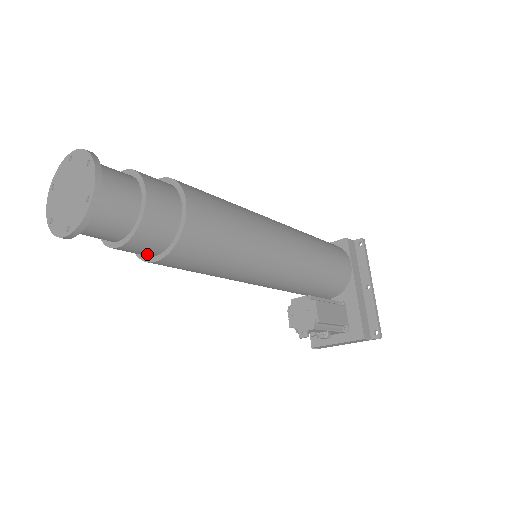
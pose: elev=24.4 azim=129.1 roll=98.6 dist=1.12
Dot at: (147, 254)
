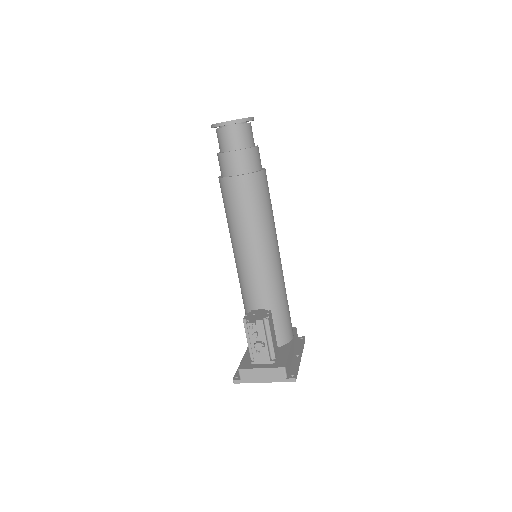
Dot at: (233, 171)
